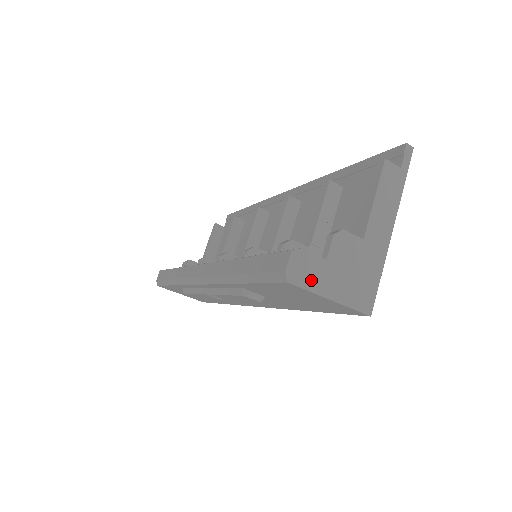
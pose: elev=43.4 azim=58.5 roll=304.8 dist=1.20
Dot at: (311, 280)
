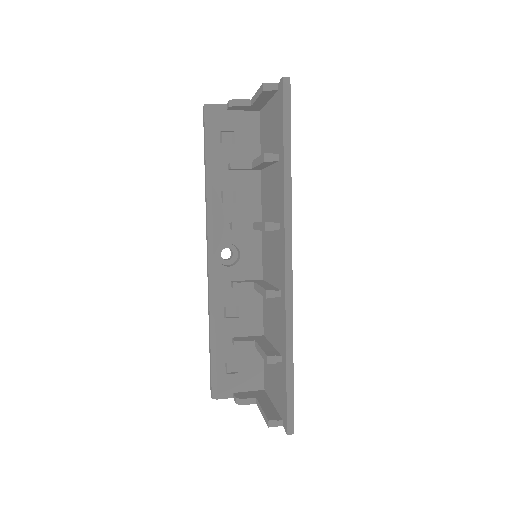
Dot at: occluded
